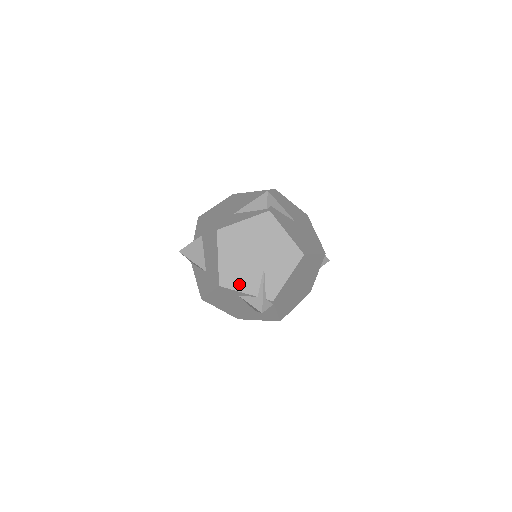
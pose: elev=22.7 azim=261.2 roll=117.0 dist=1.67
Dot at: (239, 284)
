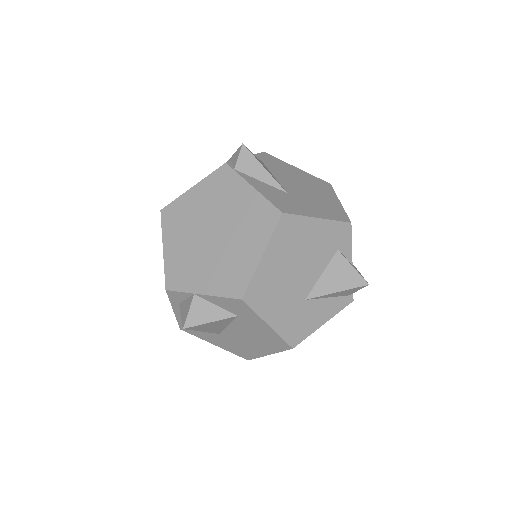
Dot at: occluded
